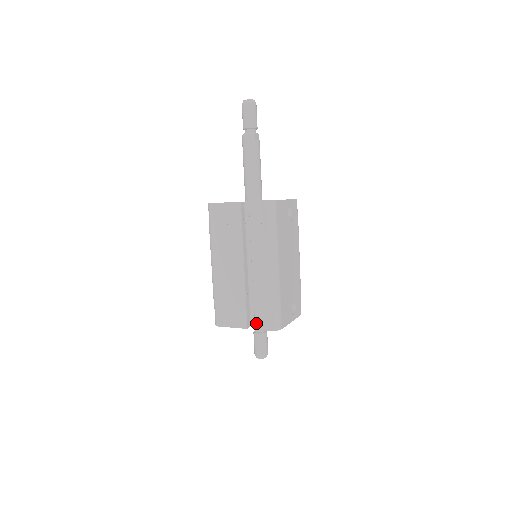
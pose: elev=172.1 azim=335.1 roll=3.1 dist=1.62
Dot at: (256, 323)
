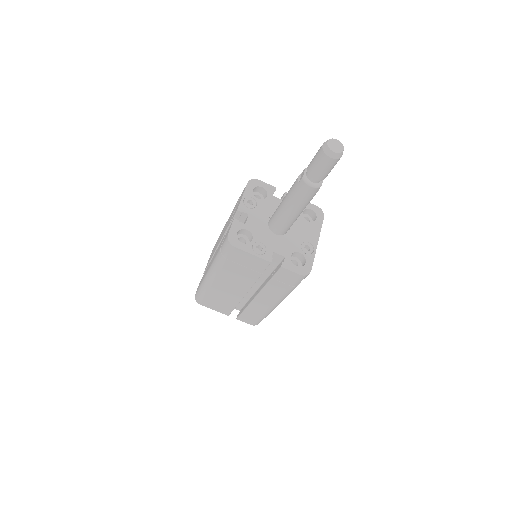
Dot at: (240, 318)
